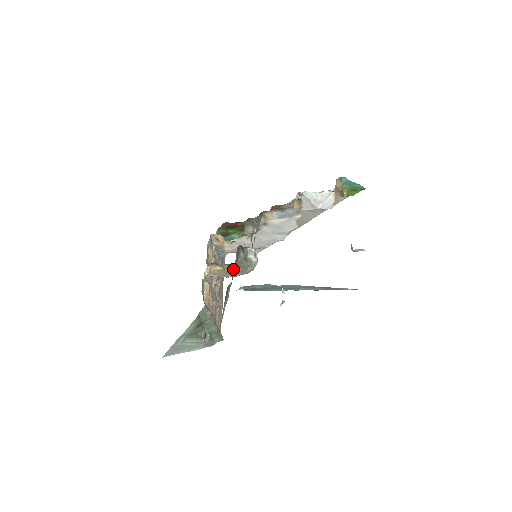
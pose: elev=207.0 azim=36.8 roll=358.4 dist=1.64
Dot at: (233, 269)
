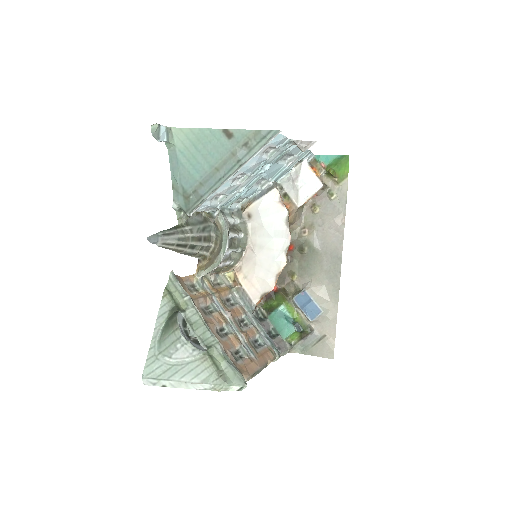
Dot at: (191, 221)
